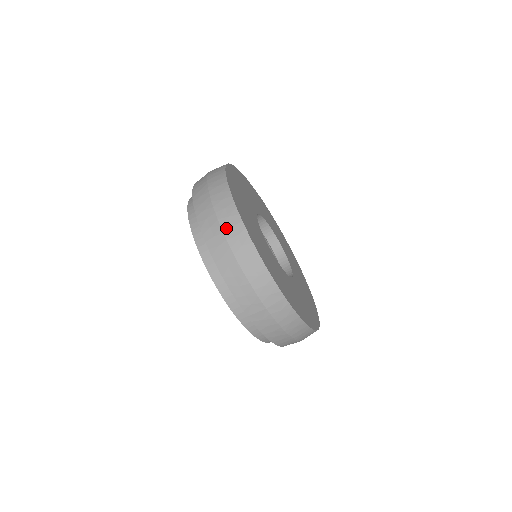
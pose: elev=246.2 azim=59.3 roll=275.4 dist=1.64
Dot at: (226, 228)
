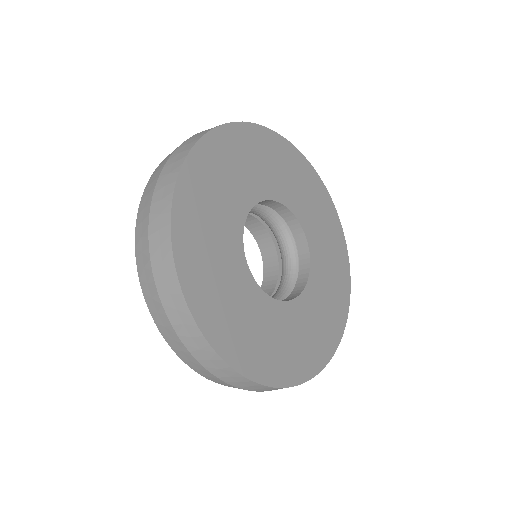
Dot at: (212, 370)
